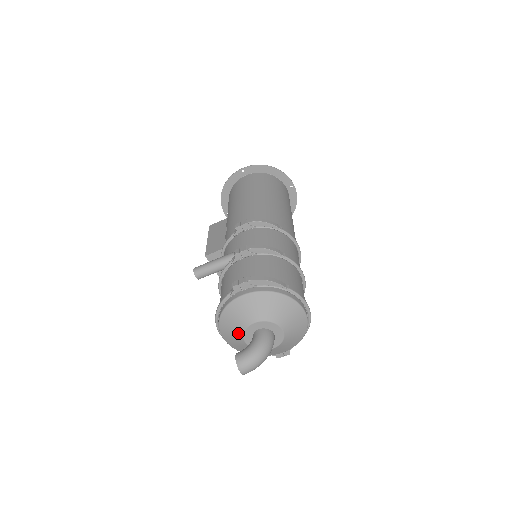
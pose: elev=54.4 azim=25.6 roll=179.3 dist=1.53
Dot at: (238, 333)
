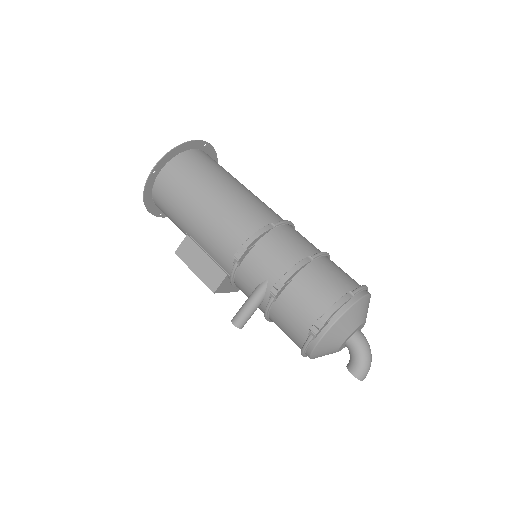
Dot at: occluded
